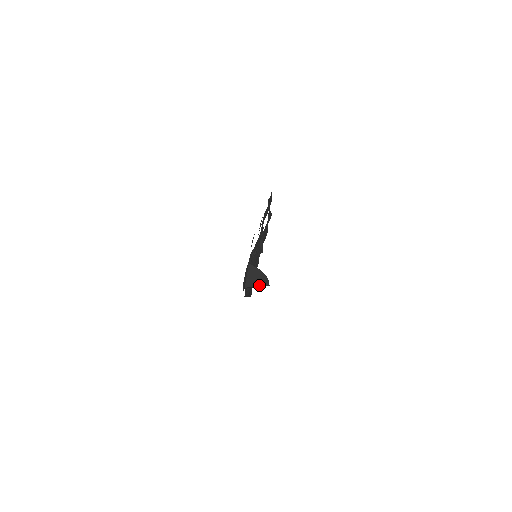
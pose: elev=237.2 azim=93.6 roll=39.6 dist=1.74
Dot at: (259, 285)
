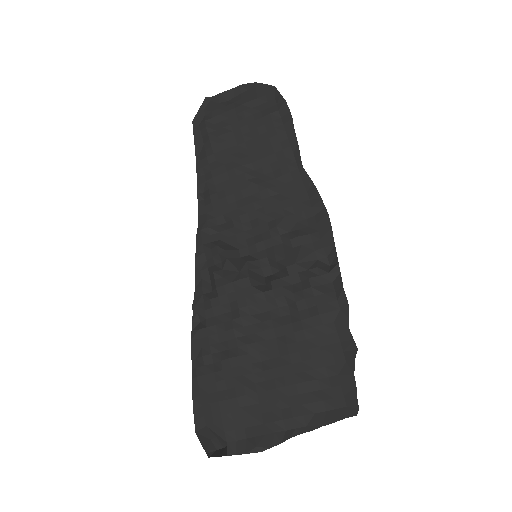
Dot at: (210, 438)
